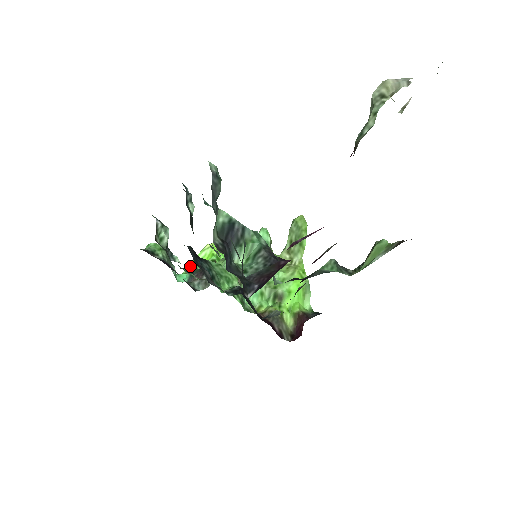
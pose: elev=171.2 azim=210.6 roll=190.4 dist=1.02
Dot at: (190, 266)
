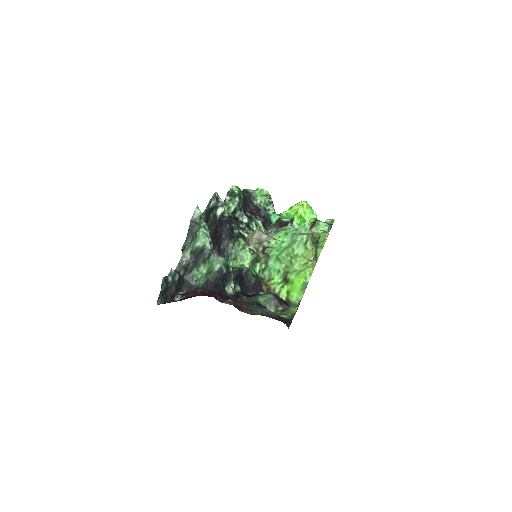
Dot at: (285, 212)
